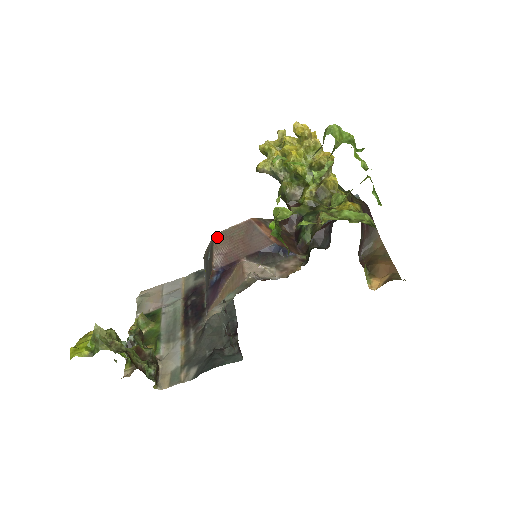
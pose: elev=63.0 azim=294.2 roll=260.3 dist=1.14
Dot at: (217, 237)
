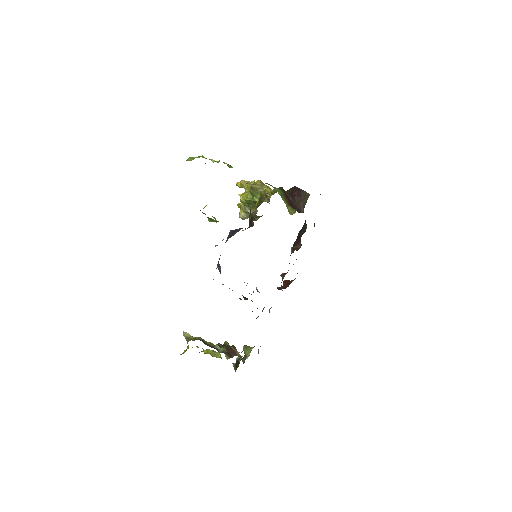
Dot at: occluded
